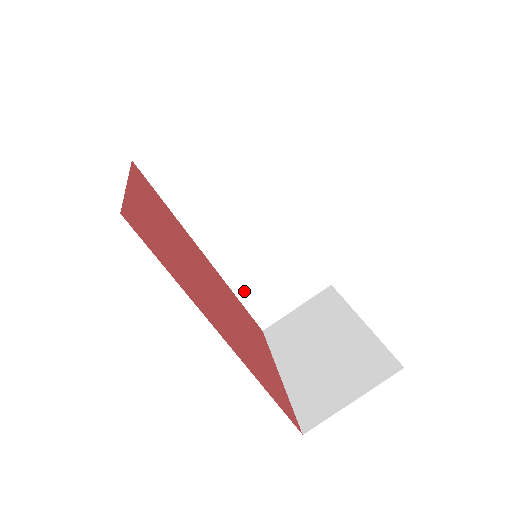
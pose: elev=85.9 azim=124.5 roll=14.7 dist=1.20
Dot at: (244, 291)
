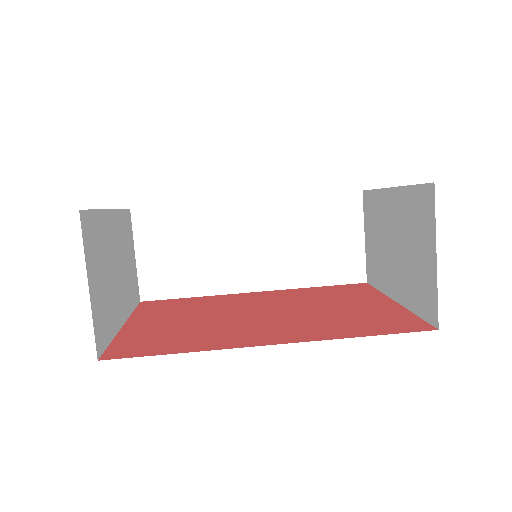
Dot at: (314, 277)
